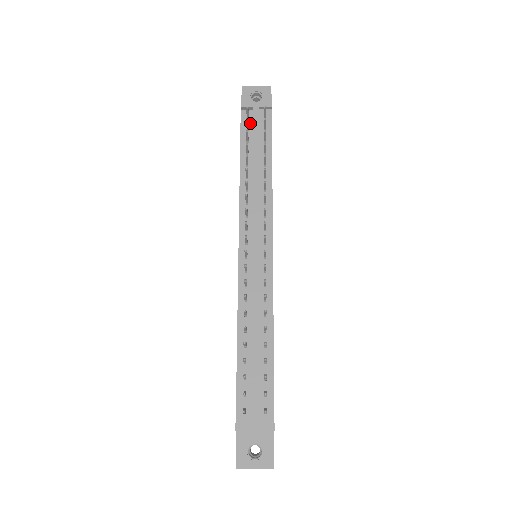
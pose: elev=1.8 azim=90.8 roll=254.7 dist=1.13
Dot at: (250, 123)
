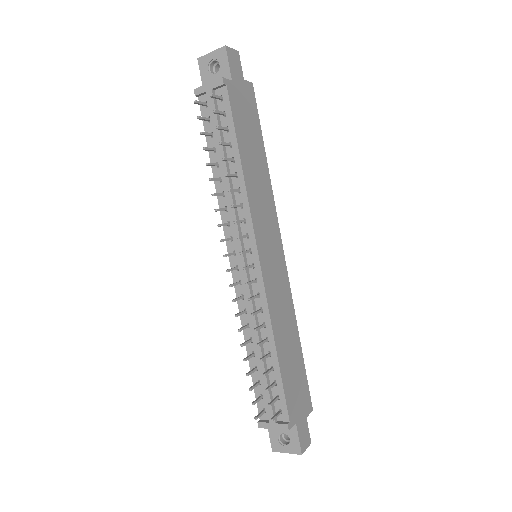
Dot at: (210, 112)
